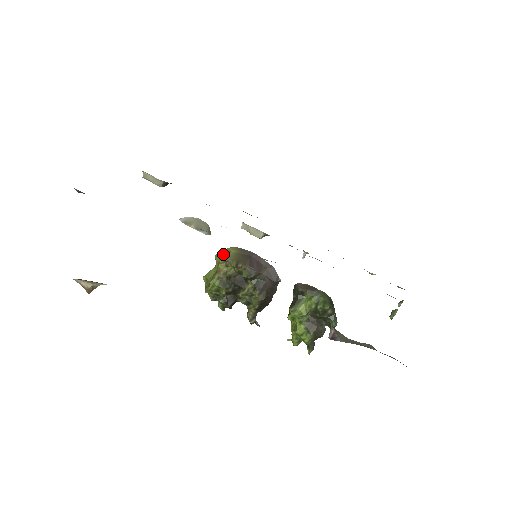
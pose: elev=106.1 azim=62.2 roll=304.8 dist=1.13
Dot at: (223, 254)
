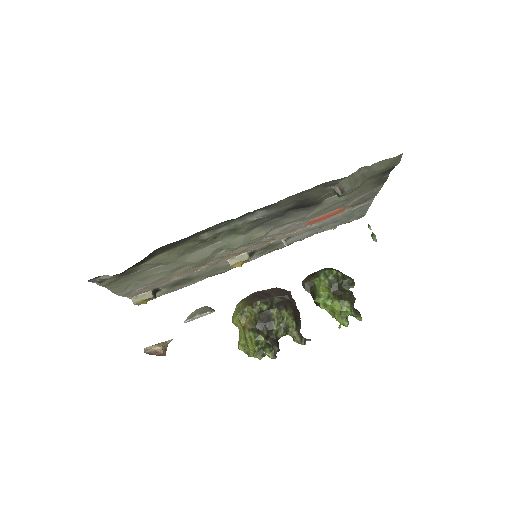
Dot at: (236, 313)
